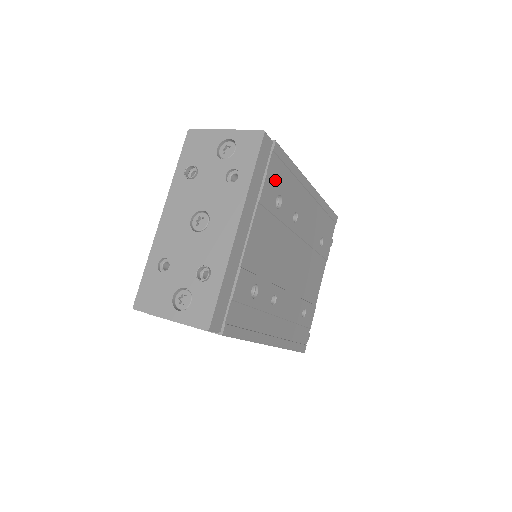
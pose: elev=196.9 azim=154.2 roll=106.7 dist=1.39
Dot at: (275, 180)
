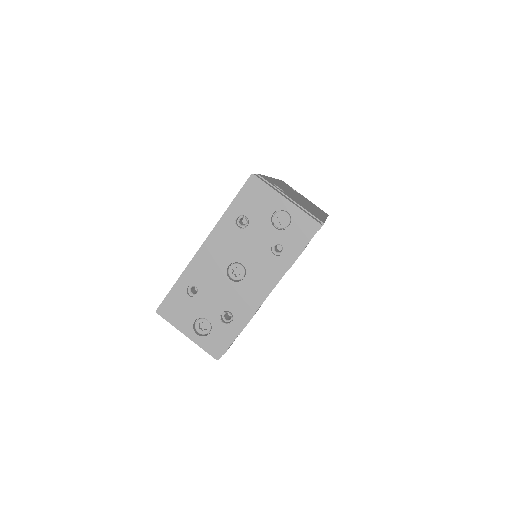
Dot at: occluded
